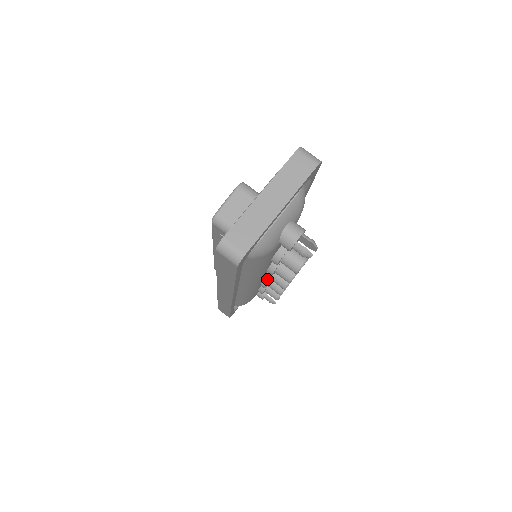
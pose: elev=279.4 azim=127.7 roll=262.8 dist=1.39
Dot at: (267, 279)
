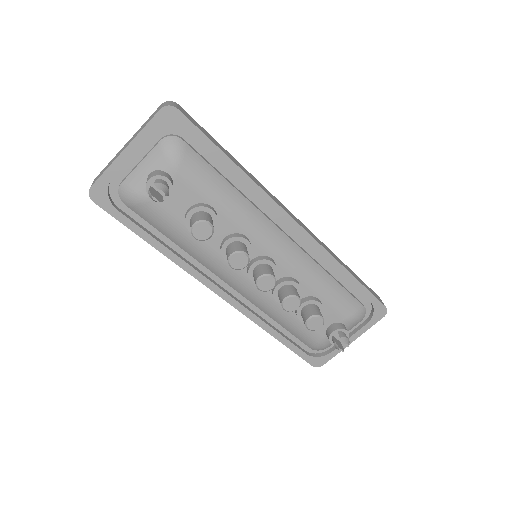
Dot at: (249, 277)
